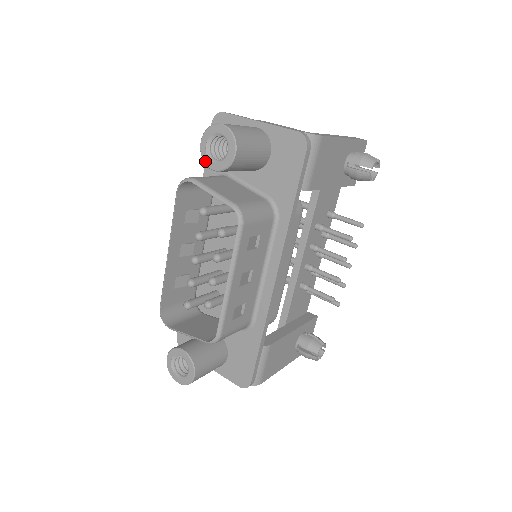
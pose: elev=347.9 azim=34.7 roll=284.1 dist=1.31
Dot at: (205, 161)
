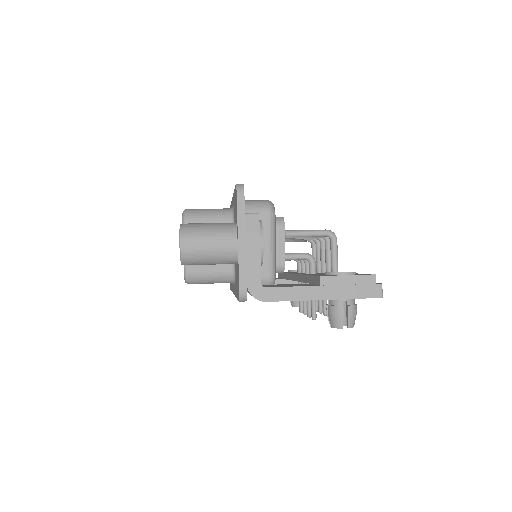
Dot at: occluded
